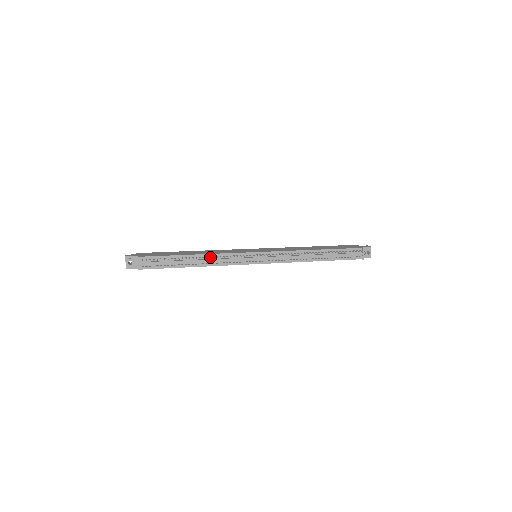
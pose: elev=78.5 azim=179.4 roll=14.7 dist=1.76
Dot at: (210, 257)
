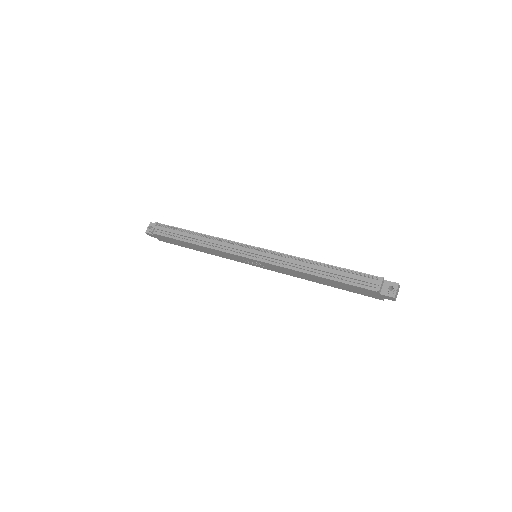
Dot at: (207, 235)
